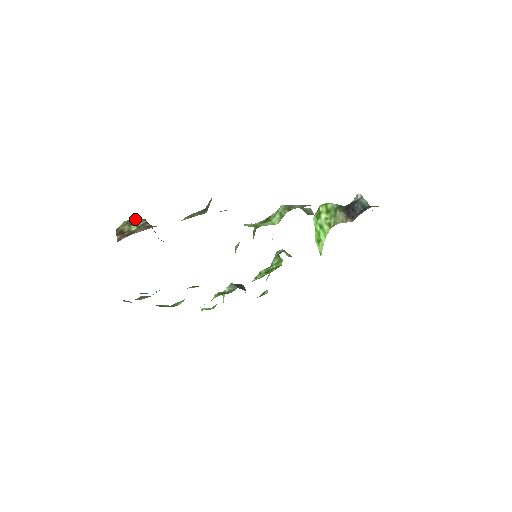
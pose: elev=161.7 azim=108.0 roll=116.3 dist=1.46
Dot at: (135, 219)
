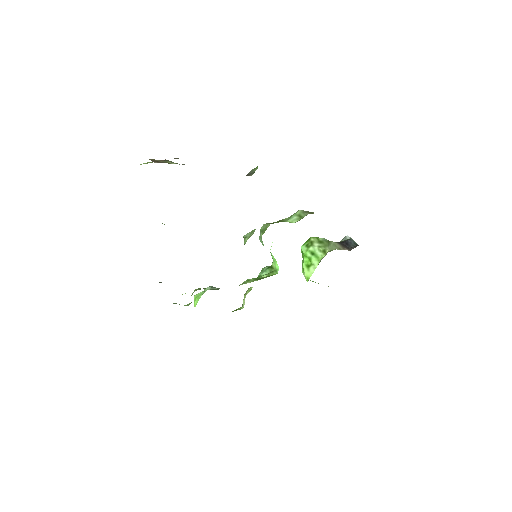
Dot at: (168, 160)
